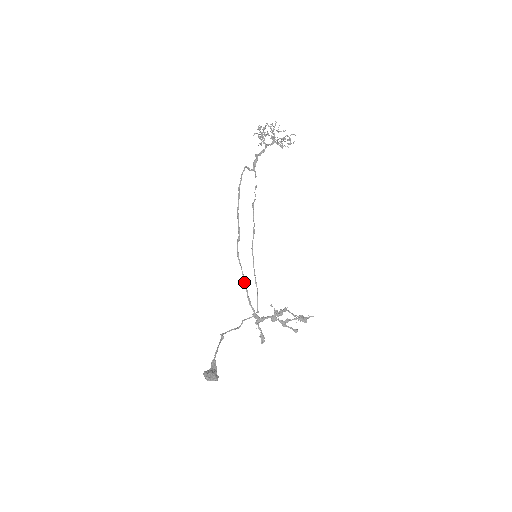
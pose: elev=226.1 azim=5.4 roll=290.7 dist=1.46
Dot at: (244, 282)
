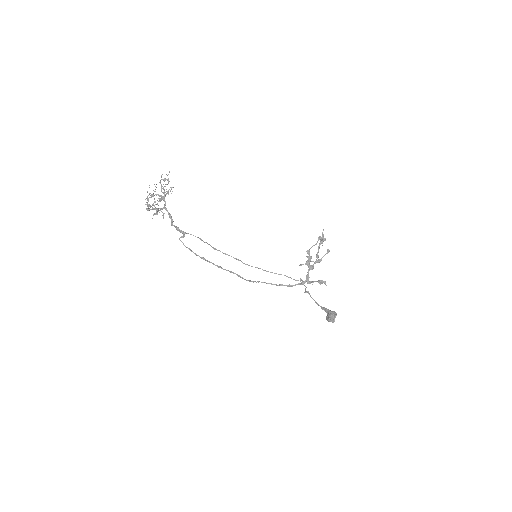
Dot at: occluded
